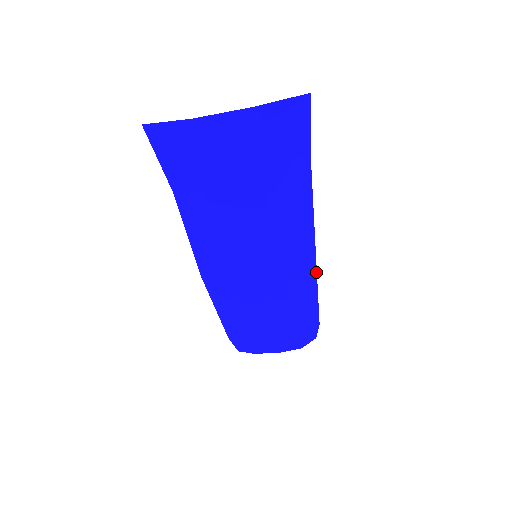
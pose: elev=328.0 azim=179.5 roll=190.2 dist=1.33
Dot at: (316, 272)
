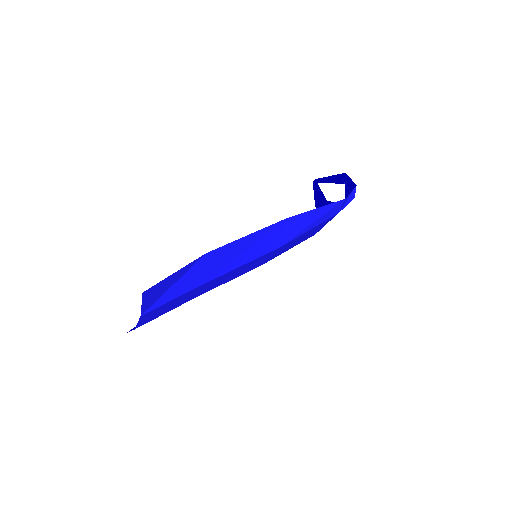
Dot at: (299, 214)
